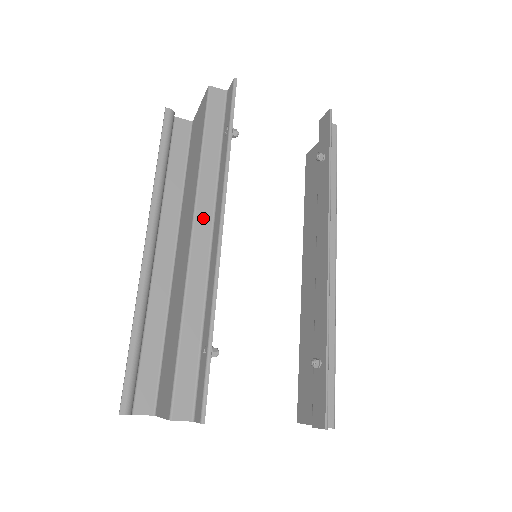
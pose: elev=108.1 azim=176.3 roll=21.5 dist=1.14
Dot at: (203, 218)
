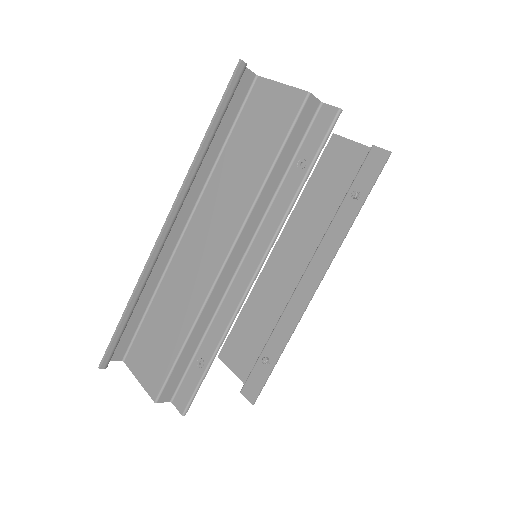
Dot at: (241, 246)
